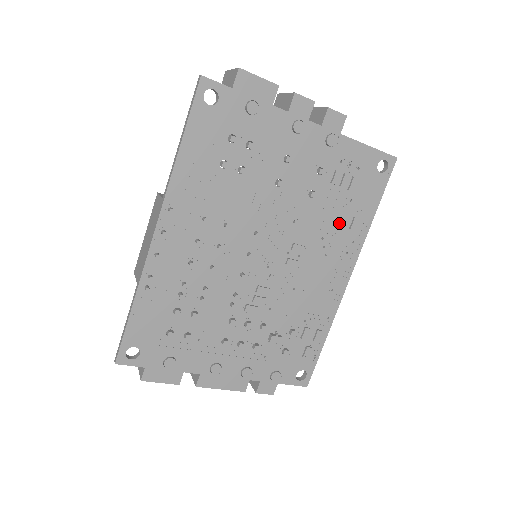
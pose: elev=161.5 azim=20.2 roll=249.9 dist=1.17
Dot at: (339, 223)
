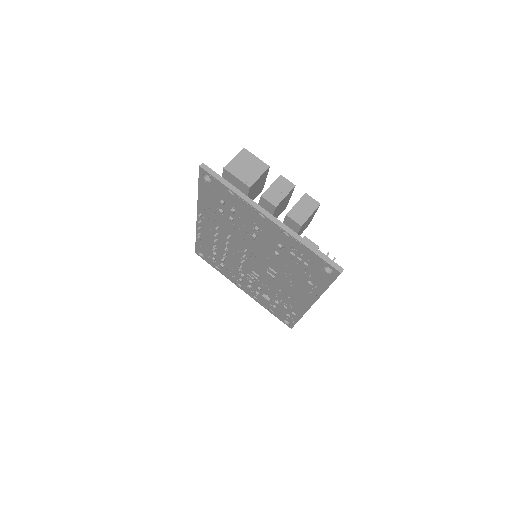
Dot at: (299, 277)
